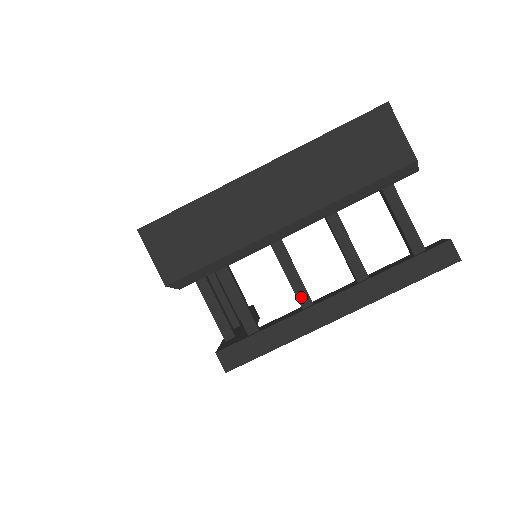
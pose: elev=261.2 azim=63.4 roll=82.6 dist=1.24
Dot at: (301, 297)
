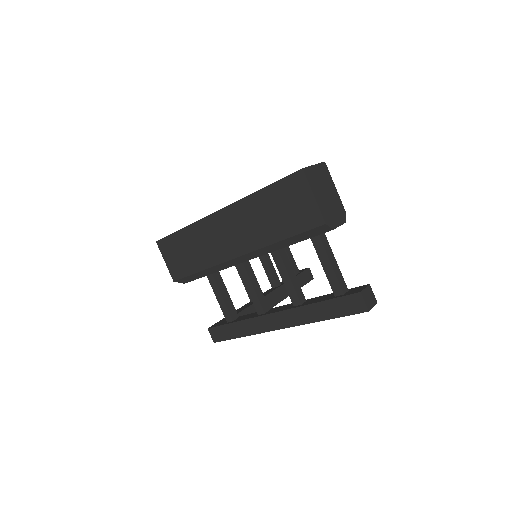
Dot at: (257, 306)
